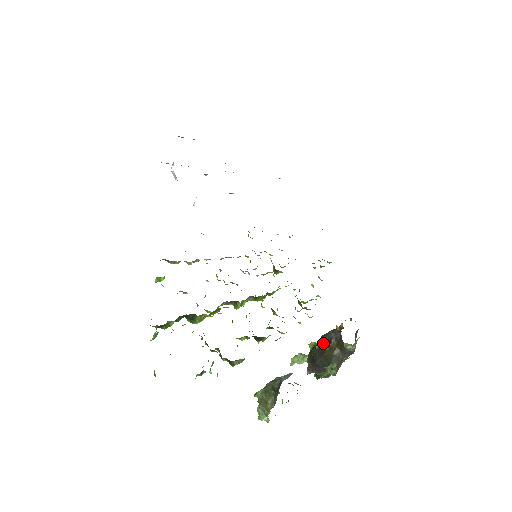
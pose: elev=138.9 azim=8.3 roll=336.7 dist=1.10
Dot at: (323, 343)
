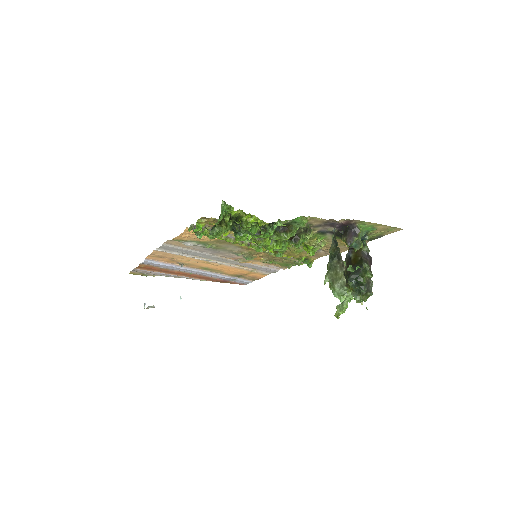
Dot at: (346, 263)
